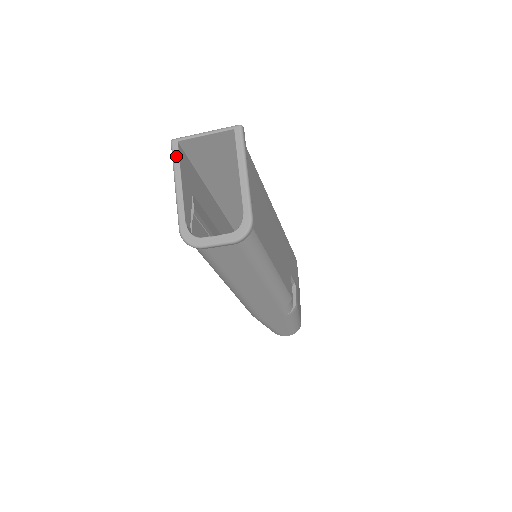
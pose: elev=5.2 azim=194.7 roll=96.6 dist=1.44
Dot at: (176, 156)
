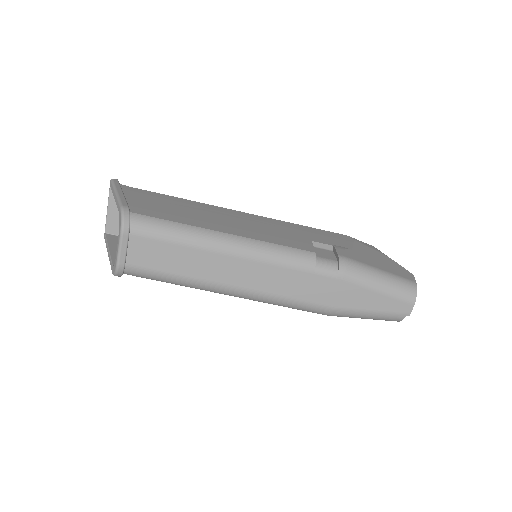
Dot at: (105, 241)
